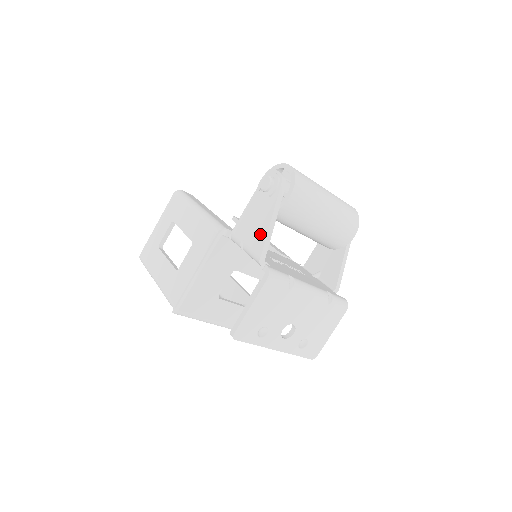
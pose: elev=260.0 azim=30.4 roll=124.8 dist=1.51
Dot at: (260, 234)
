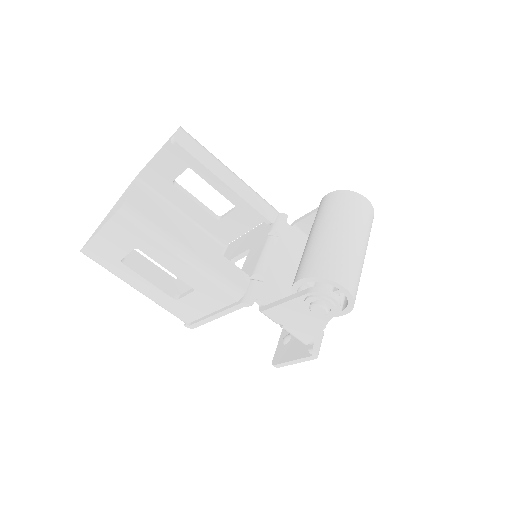
Dot at: (306, 332)
